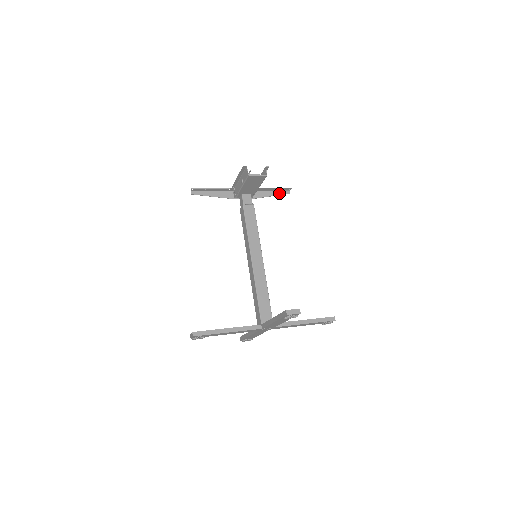
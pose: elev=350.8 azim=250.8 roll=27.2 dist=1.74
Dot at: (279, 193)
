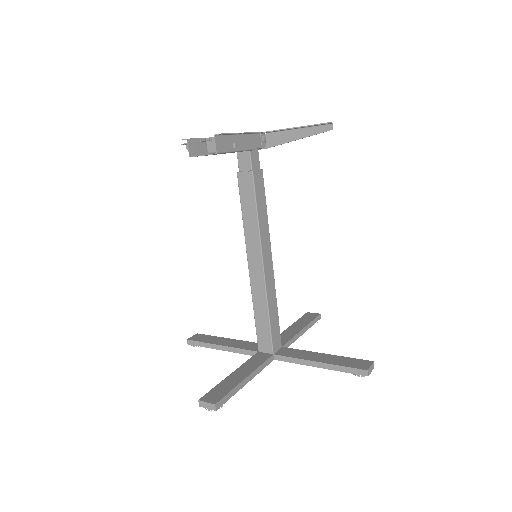
Dot at: (311, 132)
